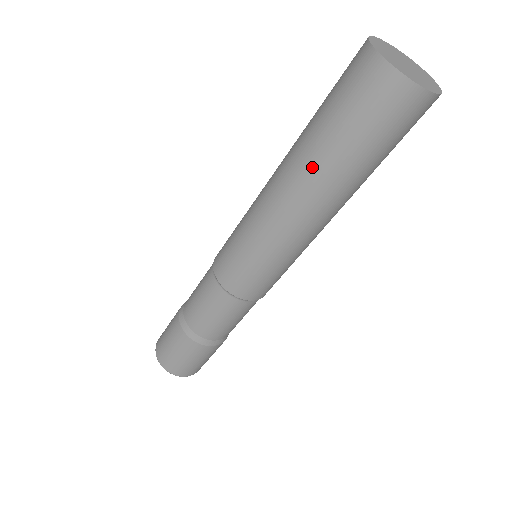
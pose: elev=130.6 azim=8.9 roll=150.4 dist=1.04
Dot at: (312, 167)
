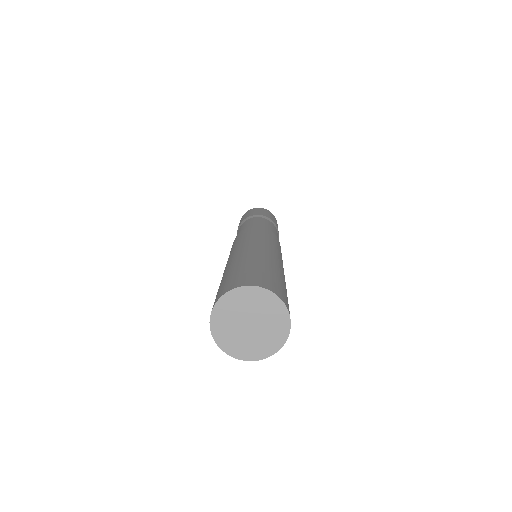
Dot at: occluded
